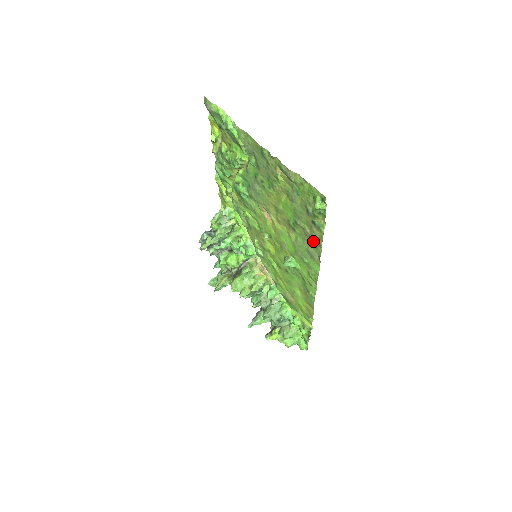
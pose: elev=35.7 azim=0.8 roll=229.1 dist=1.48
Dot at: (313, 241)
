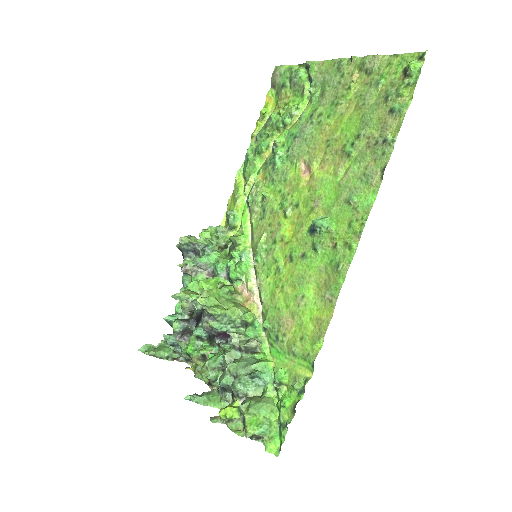
Dot at: (381, 144)
